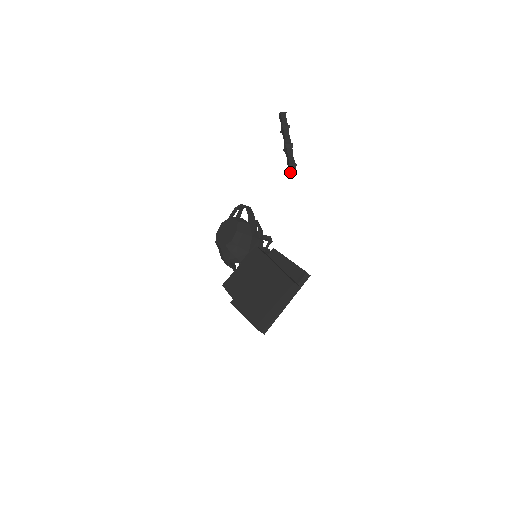
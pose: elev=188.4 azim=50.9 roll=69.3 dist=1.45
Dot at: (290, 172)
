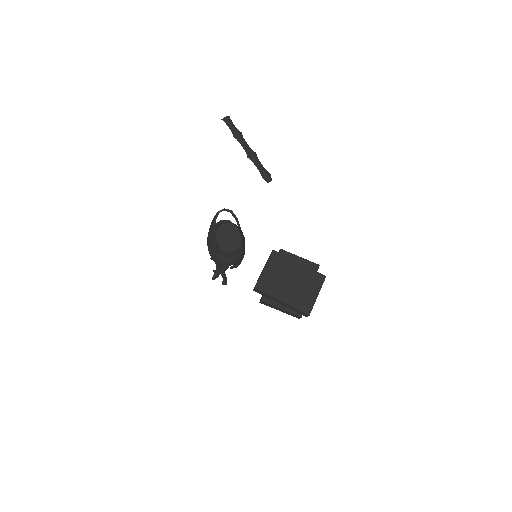
Dot at: (269, 181)
